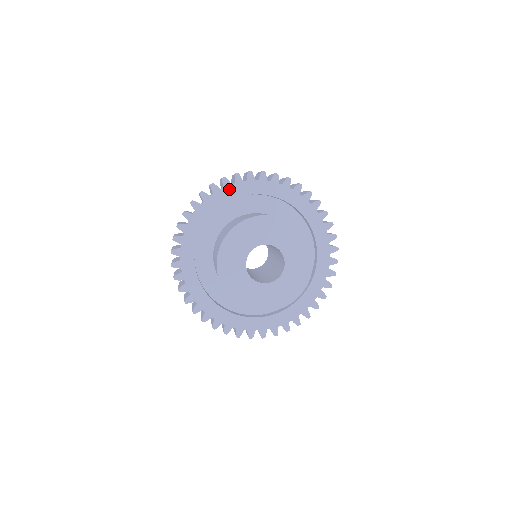
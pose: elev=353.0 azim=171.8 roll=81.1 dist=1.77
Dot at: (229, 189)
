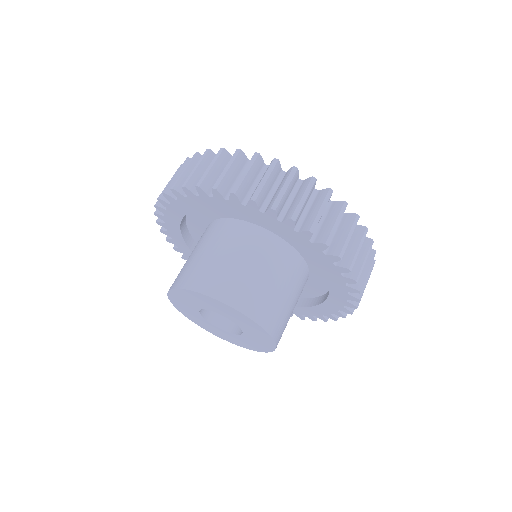
Dot at: (270, 219)
